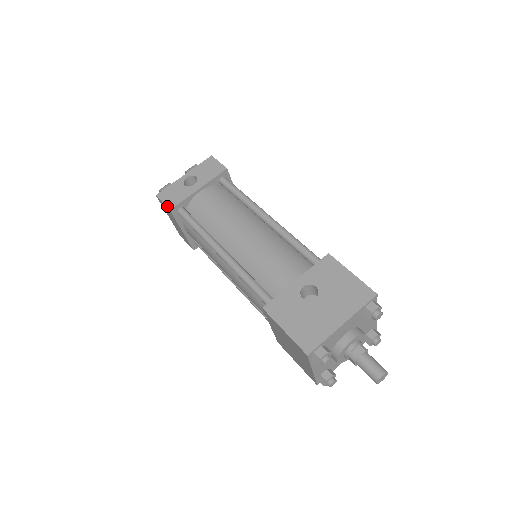
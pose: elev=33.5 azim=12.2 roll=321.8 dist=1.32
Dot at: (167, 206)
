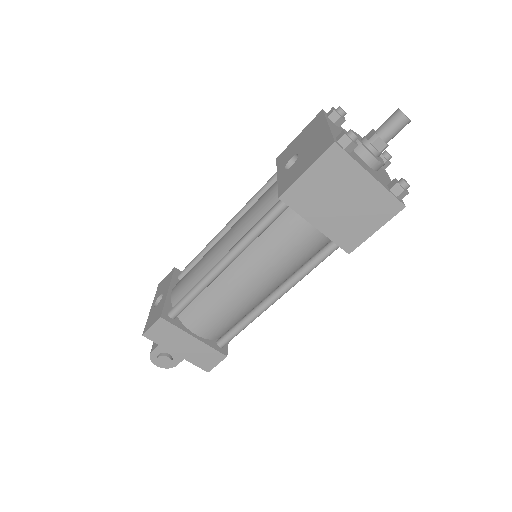
Dot at: (156, 320)
